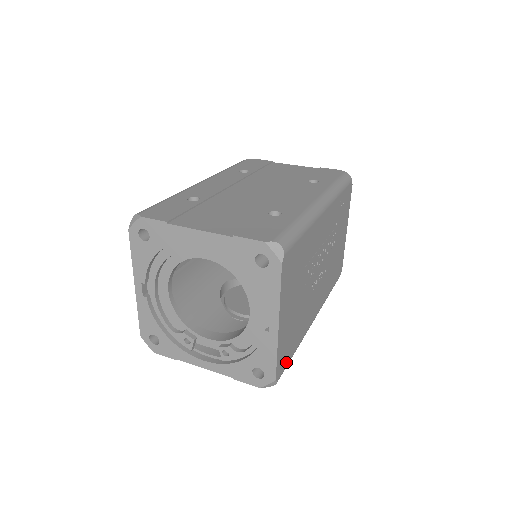
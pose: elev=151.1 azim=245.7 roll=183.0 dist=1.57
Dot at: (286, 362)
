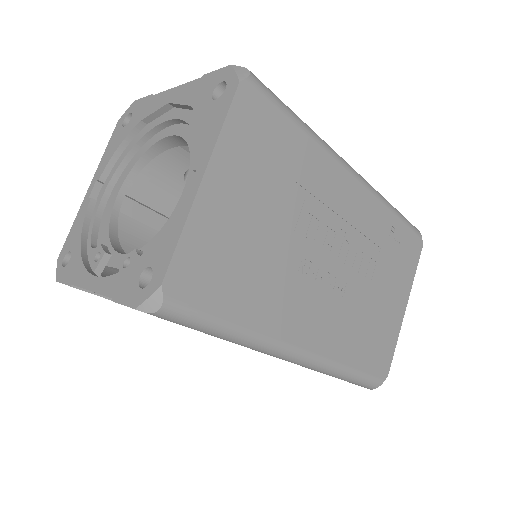
Dot at: (202, 301)
